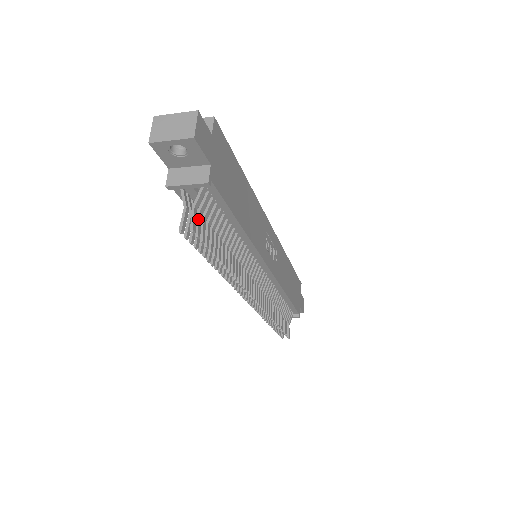
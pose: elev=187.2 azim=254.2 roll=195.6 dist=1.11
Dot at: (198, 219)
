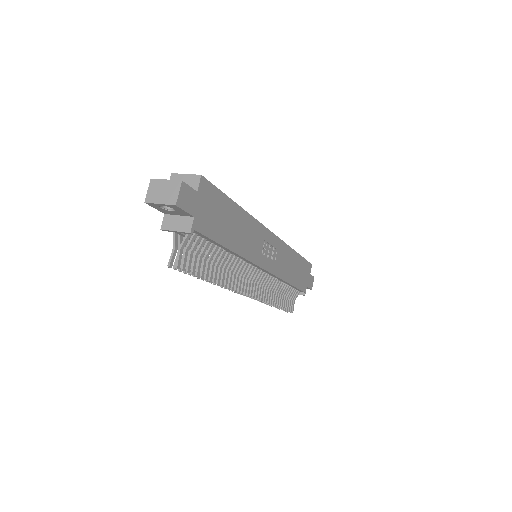
Dot at: (184, 256)
